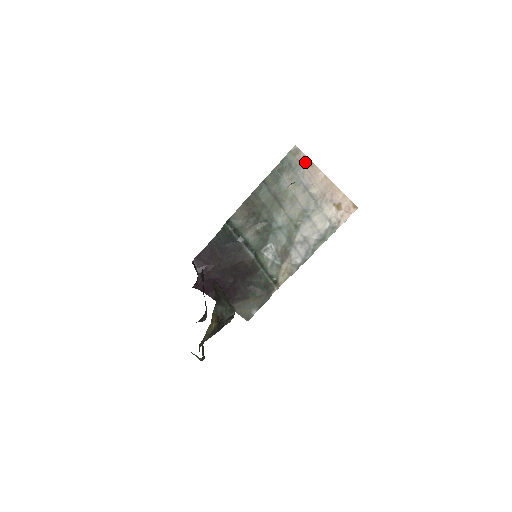
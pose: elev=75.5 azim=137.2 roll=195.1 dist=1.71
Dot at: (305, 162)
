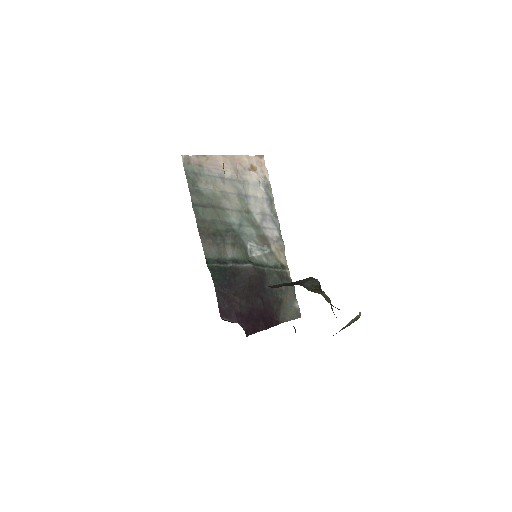
Dot at: (200, 161)
